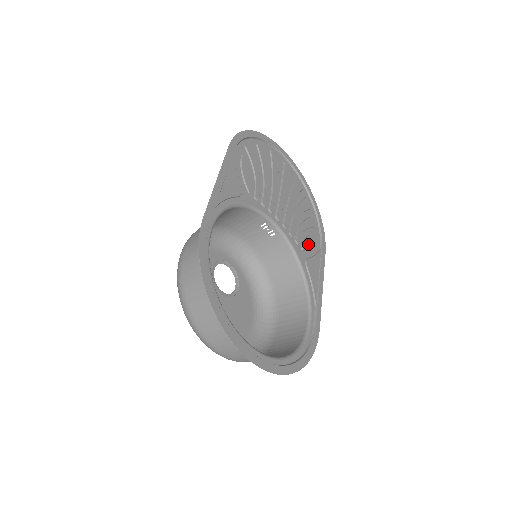
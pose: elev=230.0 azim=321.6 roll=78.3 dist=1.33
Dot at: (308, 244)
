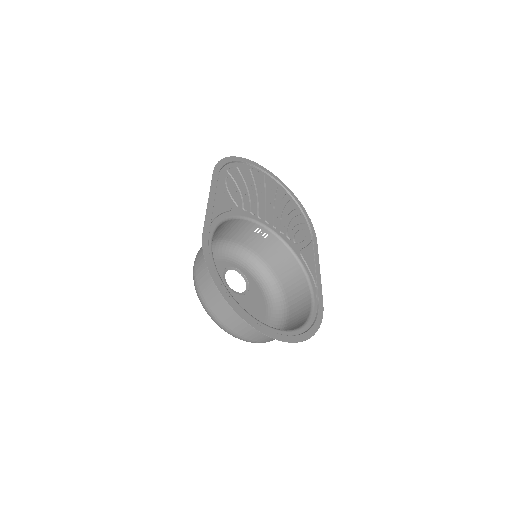
Dot at: (299, 238)
